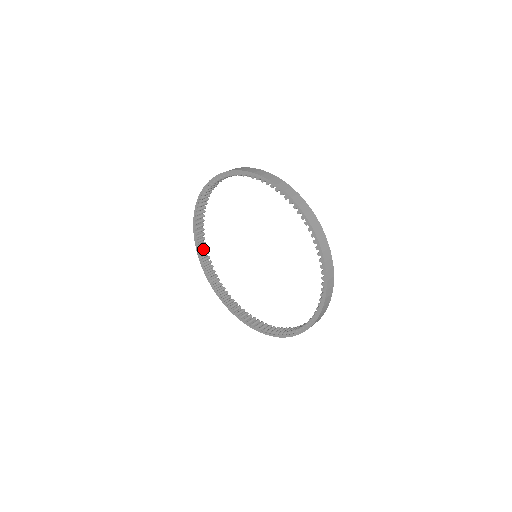
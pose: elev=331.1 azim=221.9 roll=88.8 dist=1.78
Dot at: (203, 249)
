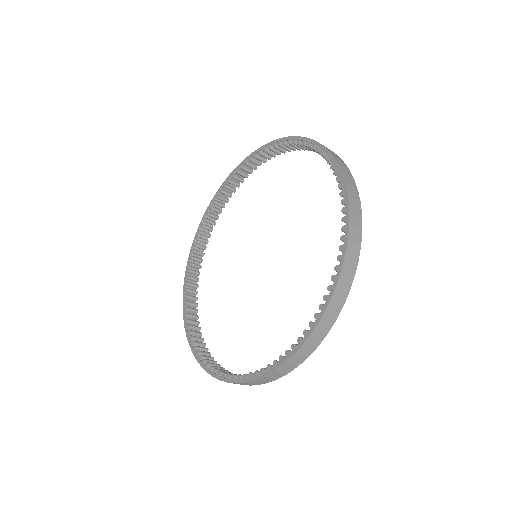
Dot at: (203, 239)
